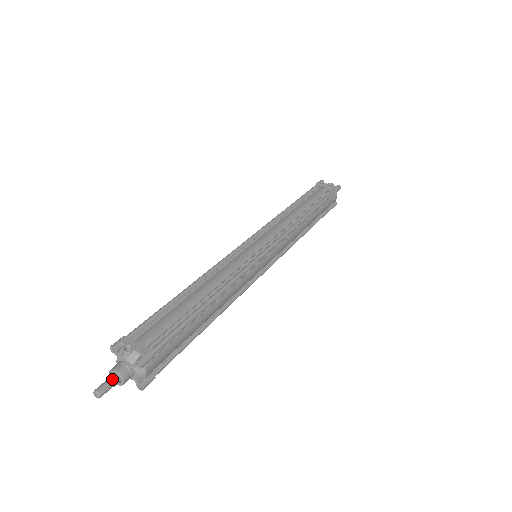
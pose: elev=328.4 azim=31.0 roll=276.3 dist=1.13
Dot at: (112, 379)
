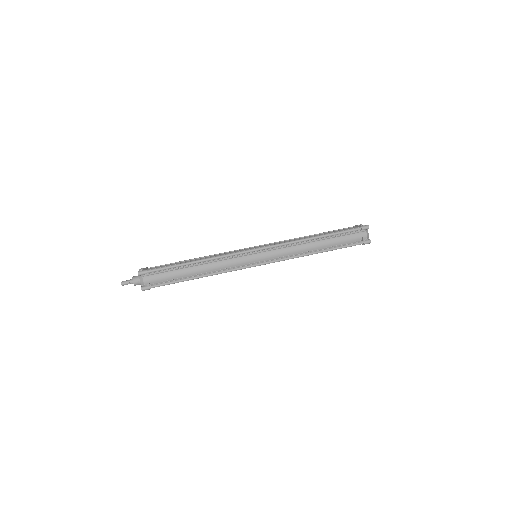
Dot at: (130, 279)
